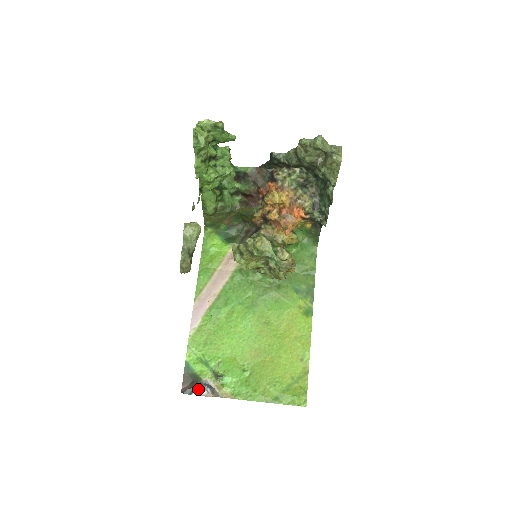
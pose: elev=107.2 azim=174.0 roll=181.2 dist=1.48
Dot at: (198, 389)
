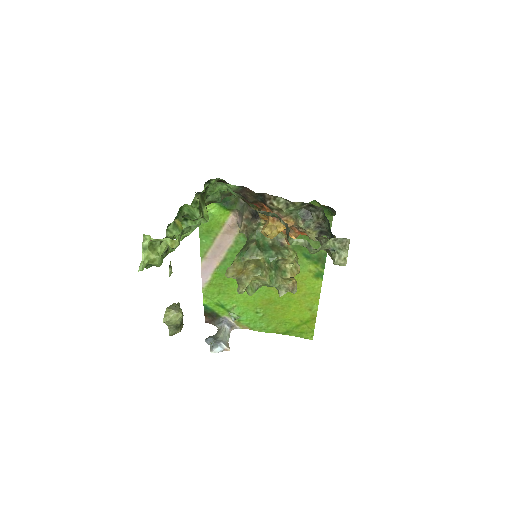
Dot at: (216, 350)
